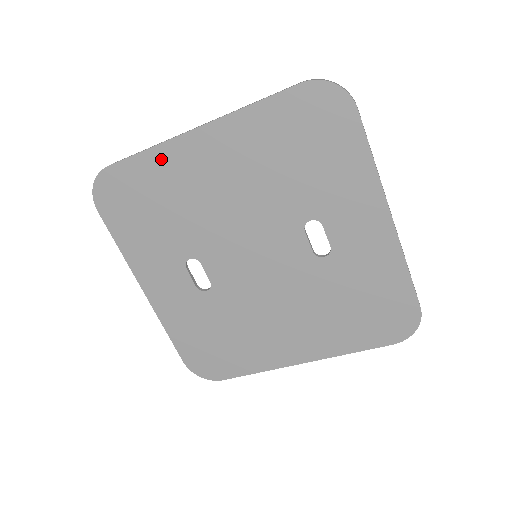
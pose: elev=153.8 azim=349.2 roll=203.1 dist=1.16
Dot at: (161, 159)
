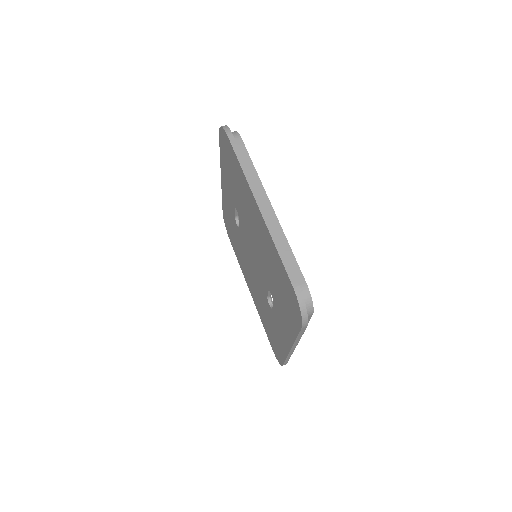
Dot at: (243, 179)
